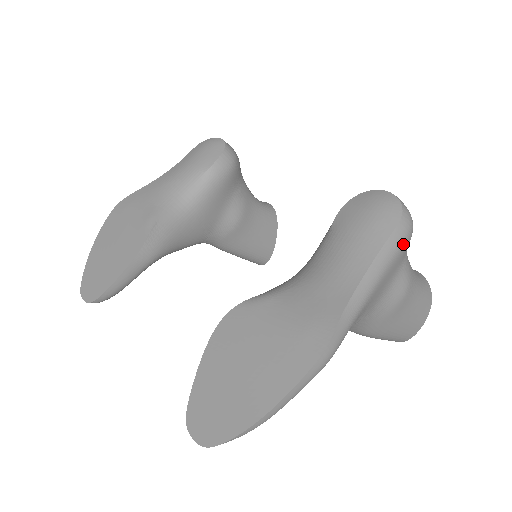
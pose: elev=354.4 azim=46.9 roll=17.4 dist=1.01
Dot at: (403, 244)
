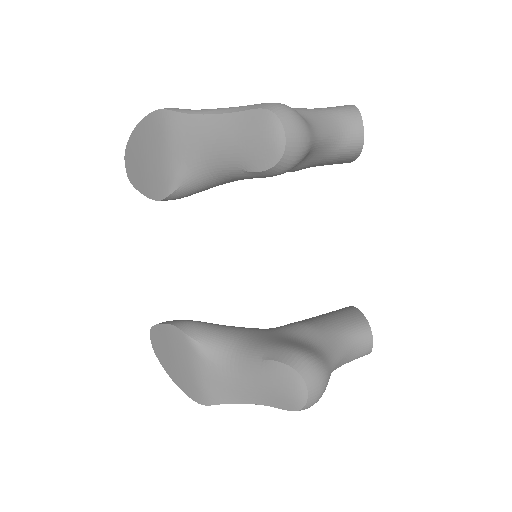
Dot at: occluded
